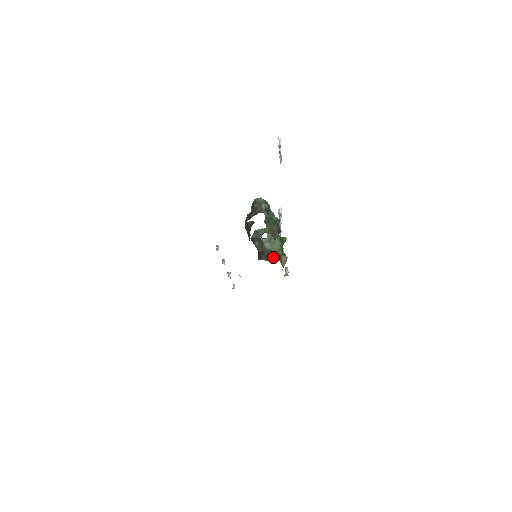
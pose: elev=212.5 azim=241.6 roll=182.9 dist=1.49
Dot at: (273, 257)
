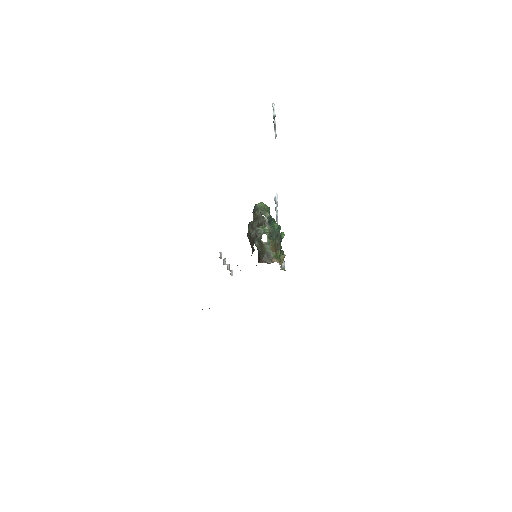
Dot at: (273, 260)
